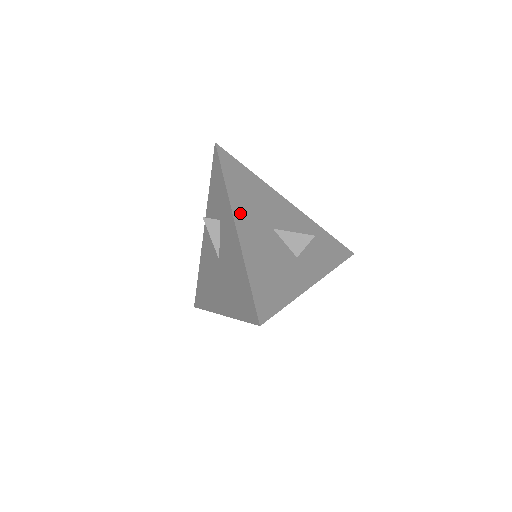
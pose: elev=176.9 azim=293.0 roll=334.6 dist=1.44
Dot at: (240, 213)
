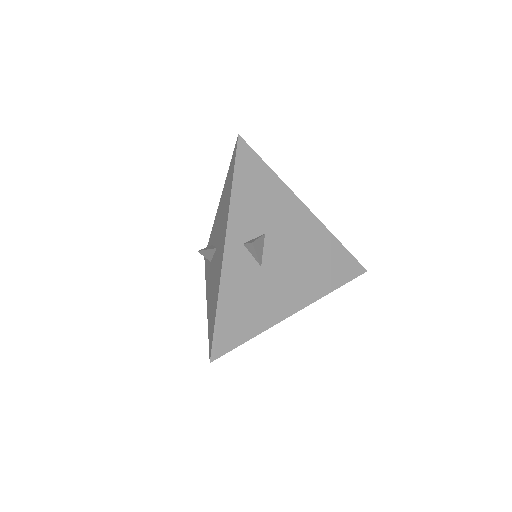
Dot at: occluded
